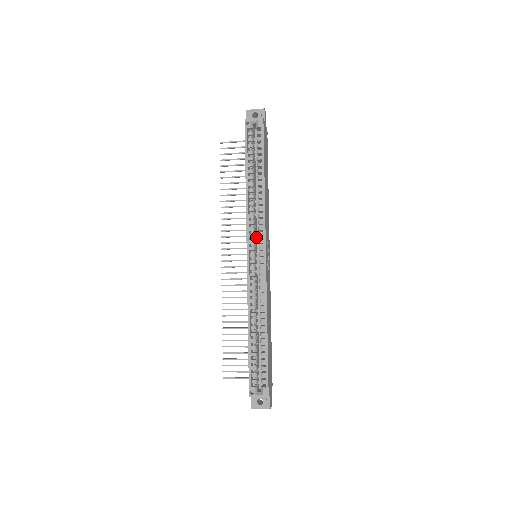
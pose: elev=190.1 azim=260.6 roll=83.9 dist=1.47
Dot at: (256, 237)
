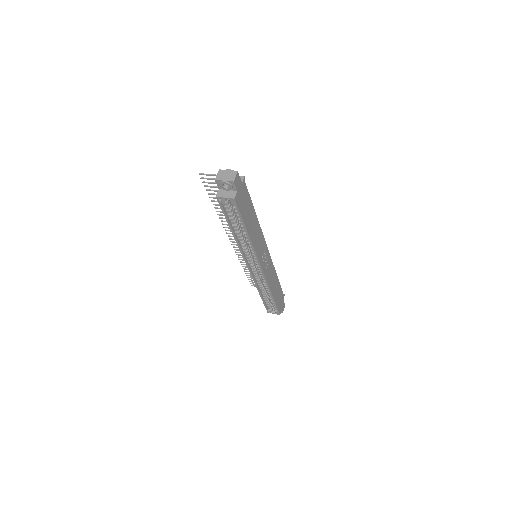
Dot at: occluded
